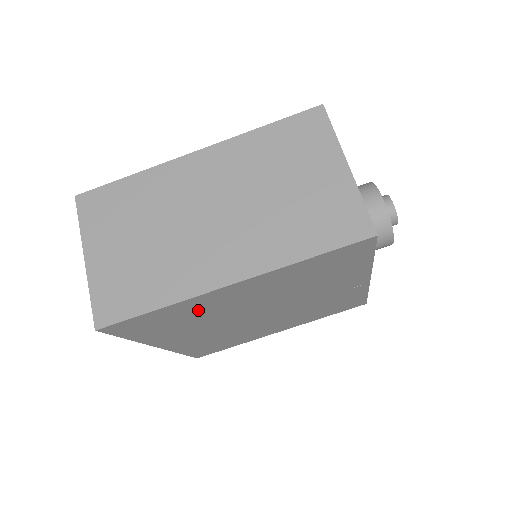
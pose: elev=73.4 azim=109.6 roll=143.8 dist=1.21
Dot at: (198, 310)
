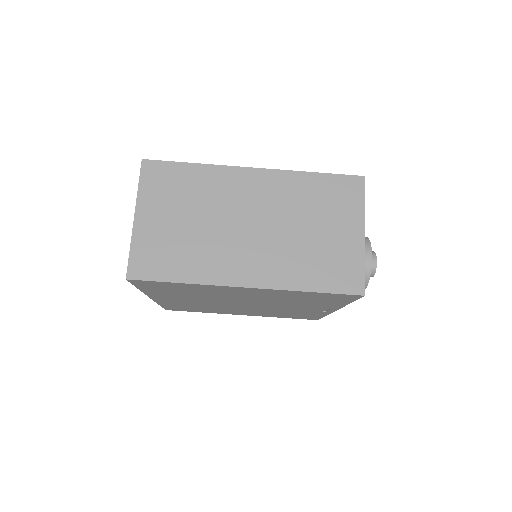
Dot at: (206, 291)
